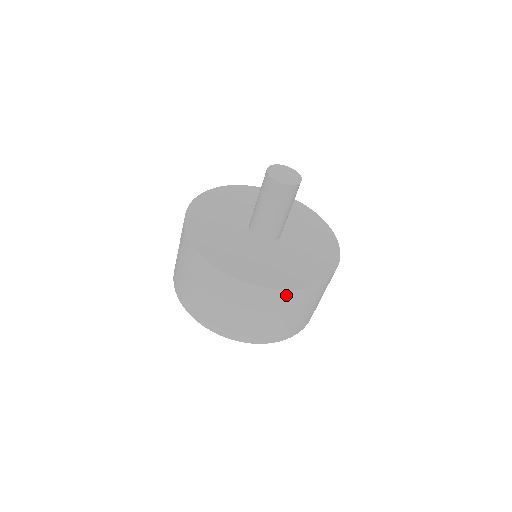
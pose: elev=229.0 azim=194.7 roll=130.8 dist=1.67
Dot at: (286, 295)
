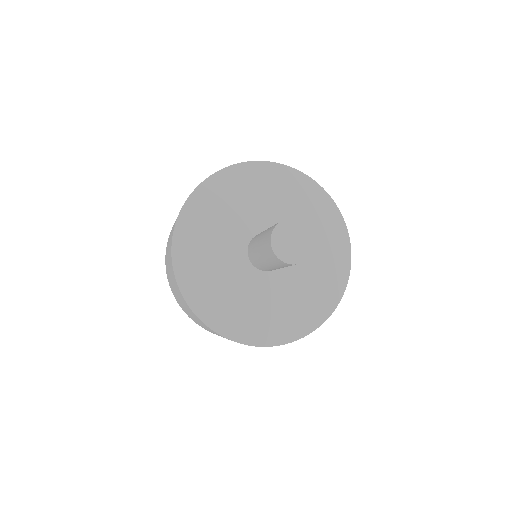
Dot at: occluded
